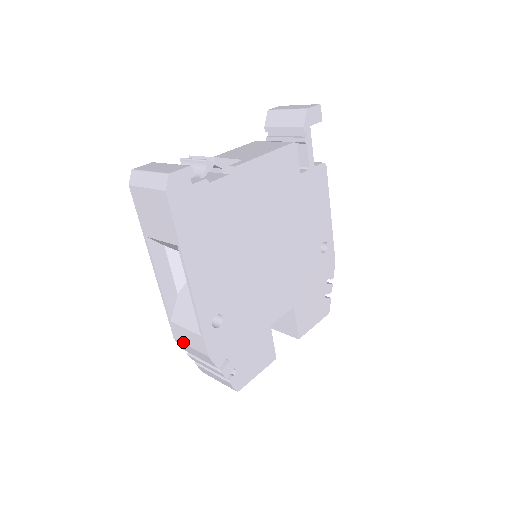
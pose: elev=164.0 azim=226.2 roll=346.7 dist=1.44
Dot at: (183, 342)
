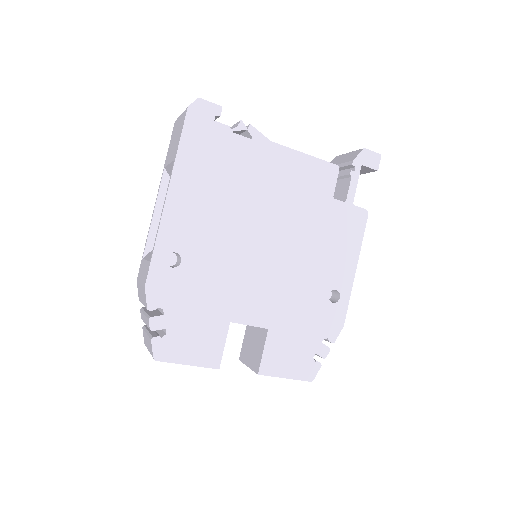
Dot at: (139, 280)
